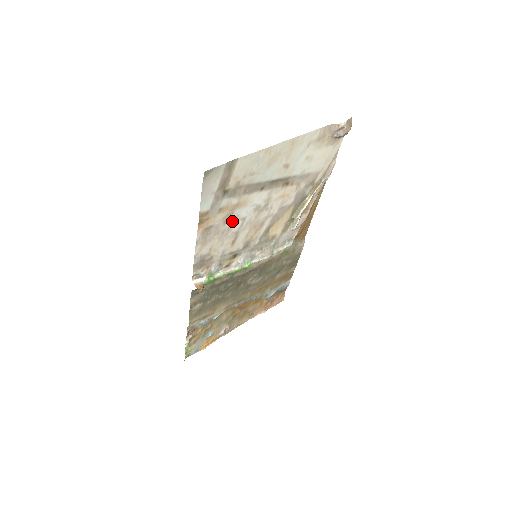
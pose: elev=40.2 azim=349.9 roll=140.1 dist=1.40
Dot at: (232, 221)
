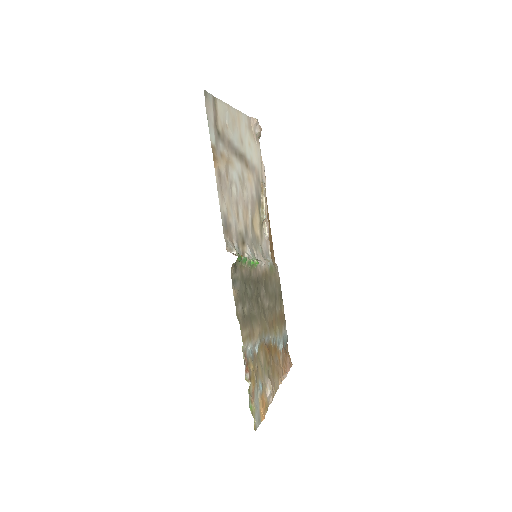
Dot at: (230, 181)
